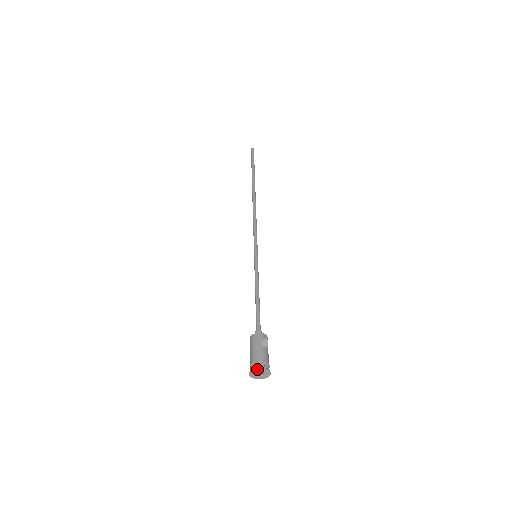
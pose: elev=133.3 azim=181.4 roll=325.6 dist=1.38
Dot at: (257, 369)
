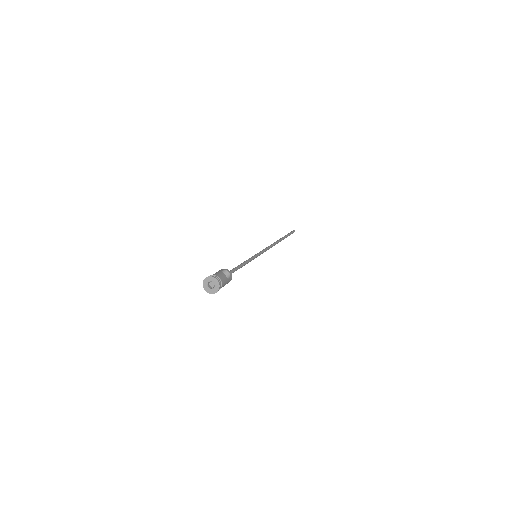
Dot at: (207, 277)
